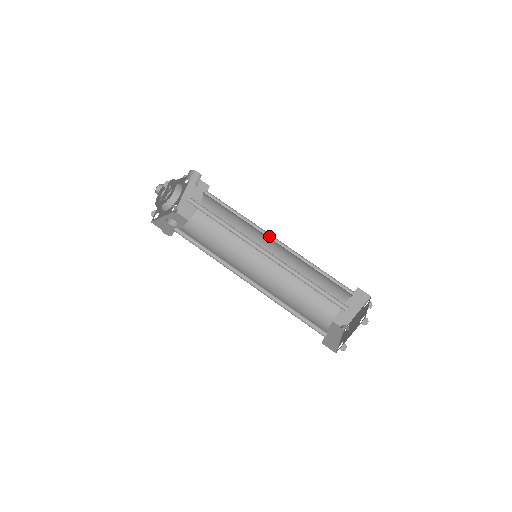
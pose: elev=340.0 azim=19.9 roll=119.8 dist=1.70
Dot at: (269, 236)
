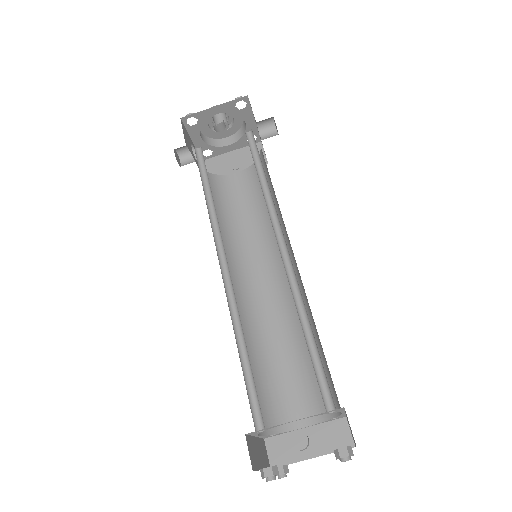
Dot at: occluded
